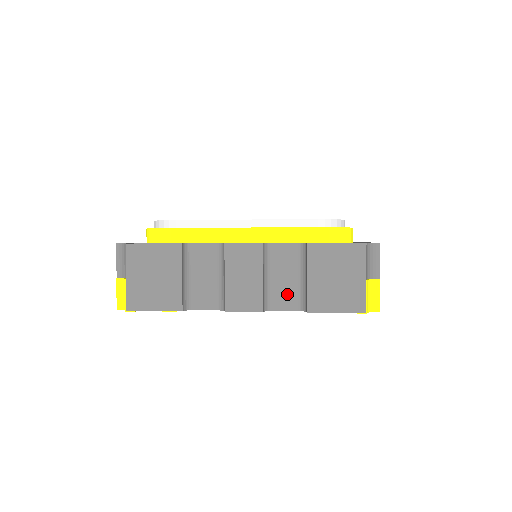
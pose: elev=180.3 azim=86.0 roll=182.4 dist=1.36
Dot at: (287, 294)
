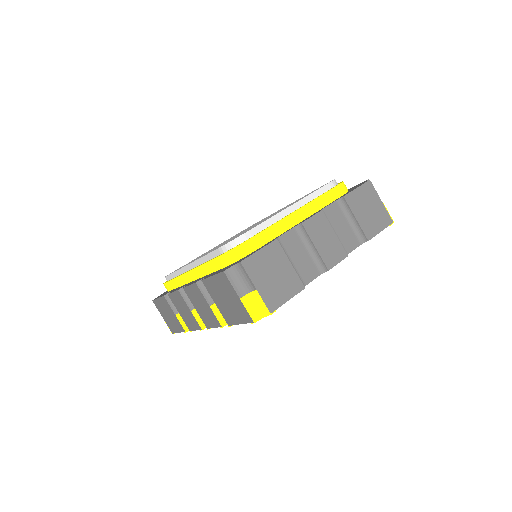
Dot at: (349, 238)
